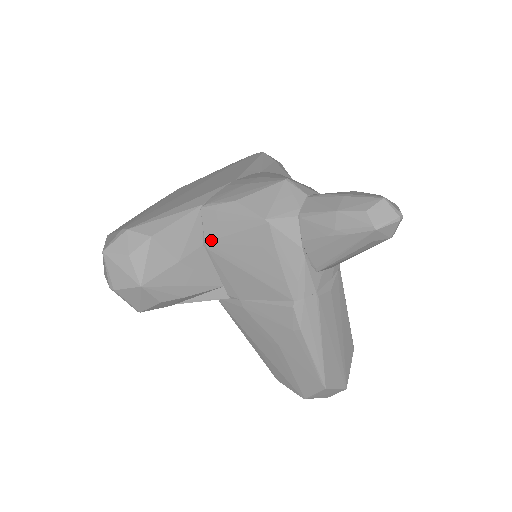
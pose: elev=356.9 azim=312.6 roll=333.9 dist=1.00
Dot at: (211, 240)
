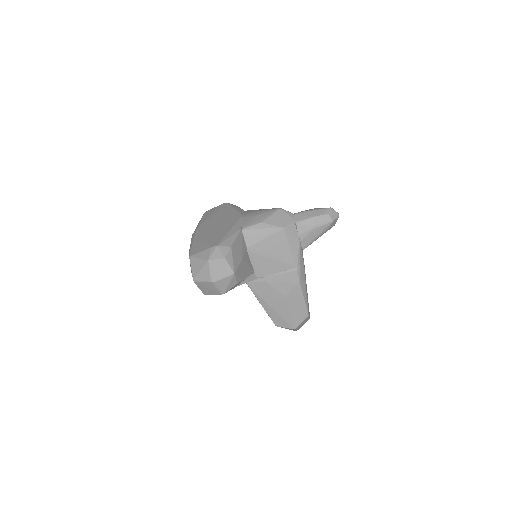
Dot at: (251, 246)
